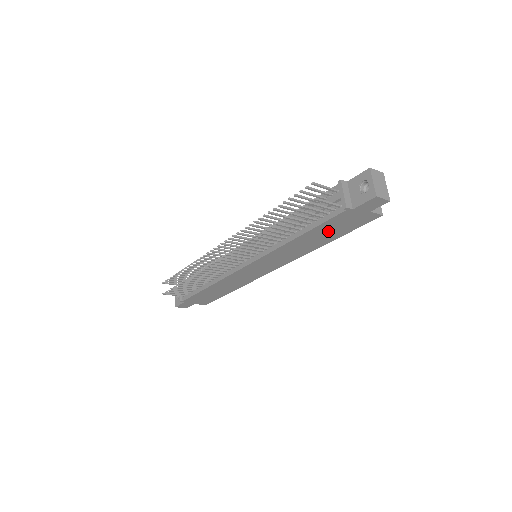
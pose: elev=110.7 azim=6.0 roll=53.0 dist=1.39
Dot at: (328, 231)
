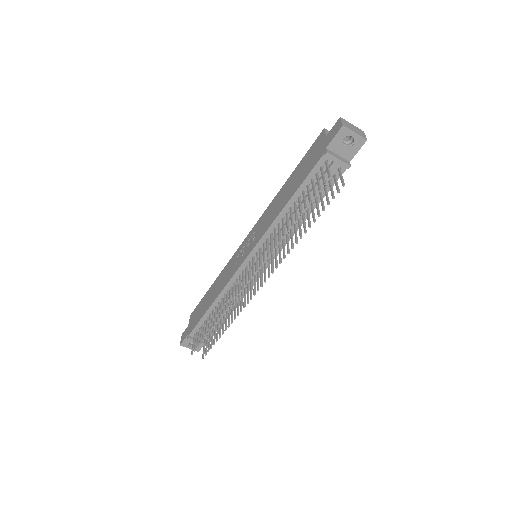
Dot at: occluded
